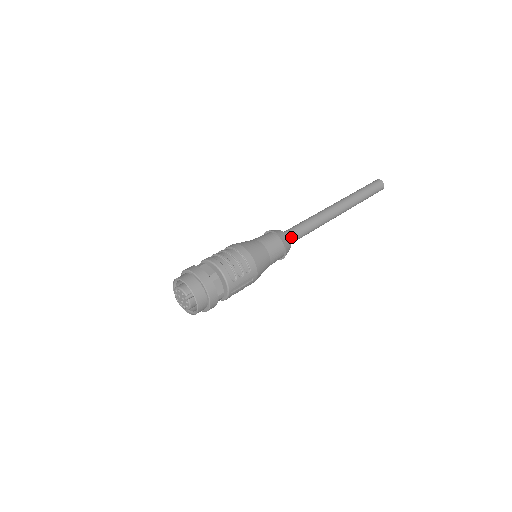
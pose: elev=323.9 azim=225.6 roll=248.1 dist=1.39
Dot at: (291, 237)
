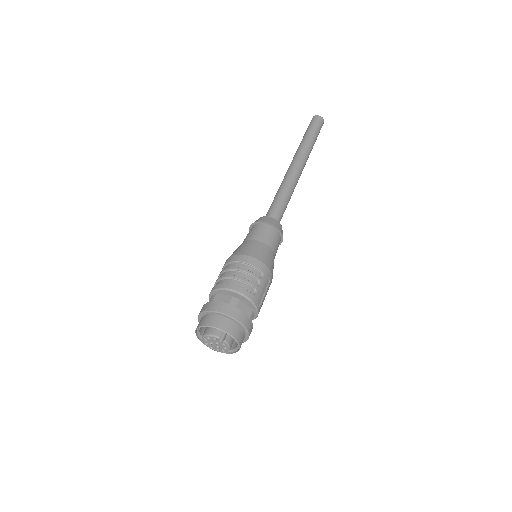
Dot at: (276, 217)
